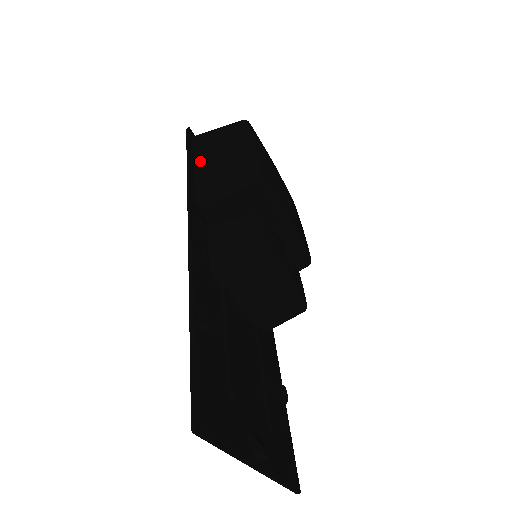
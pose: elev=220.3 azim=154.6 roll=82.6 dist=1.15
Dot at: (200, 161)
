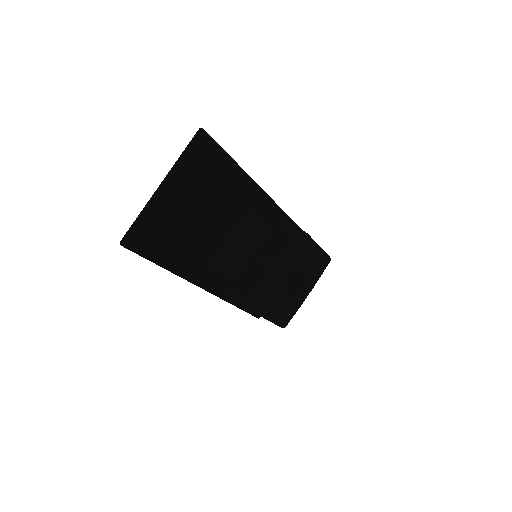
Dot at: occluded
